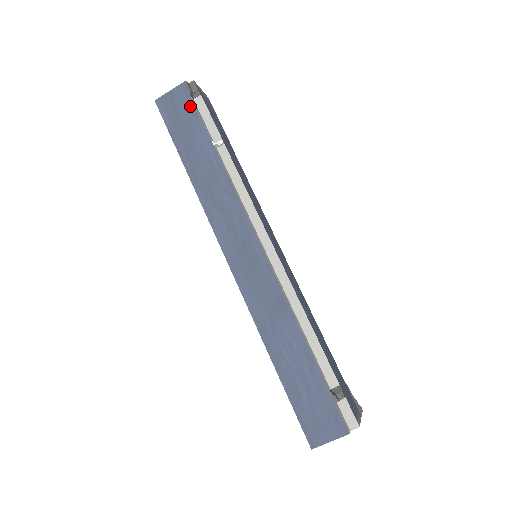
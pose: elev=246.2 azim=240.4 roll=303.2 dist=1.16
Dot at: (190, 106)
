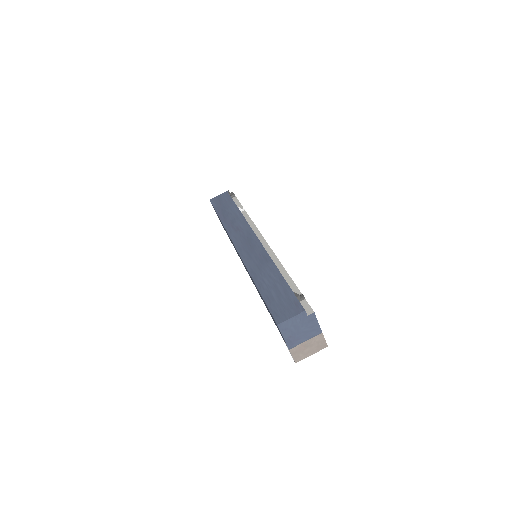
Dot at: (228, 198)
